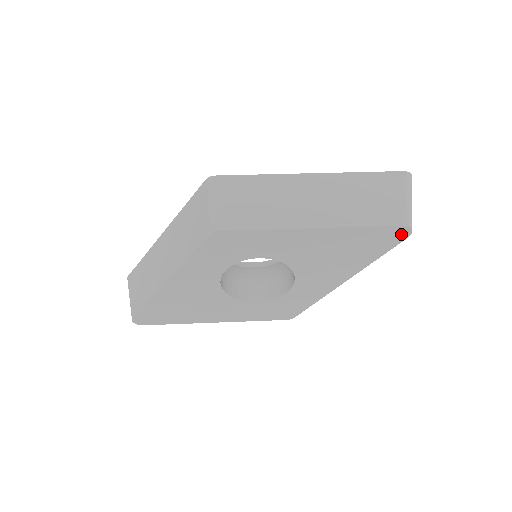
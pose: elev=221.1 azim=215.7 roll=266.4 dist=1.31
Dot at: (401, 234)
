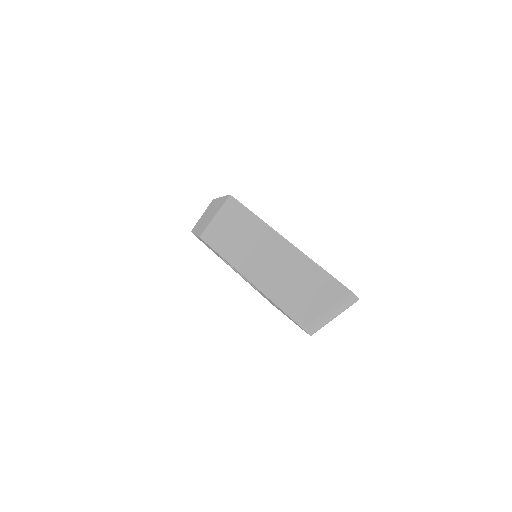
Dot at: occluded
